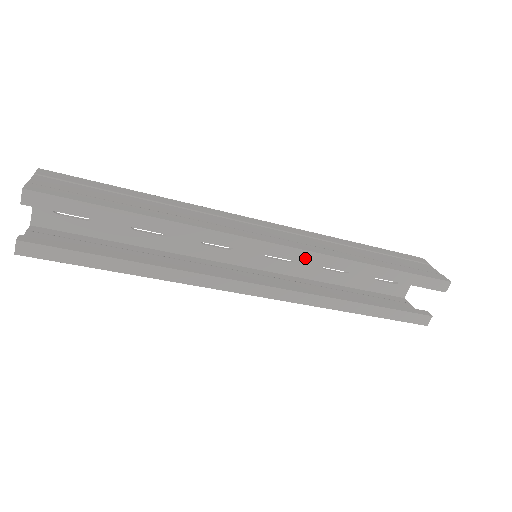
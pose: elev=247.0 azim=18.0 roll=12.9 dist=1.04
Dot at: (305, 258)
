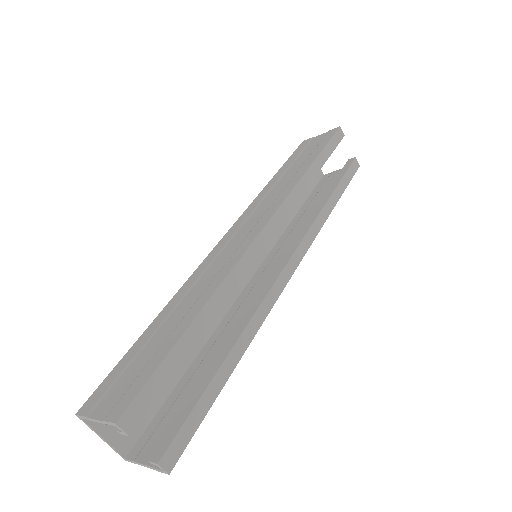
Dot at: (284, 212)
